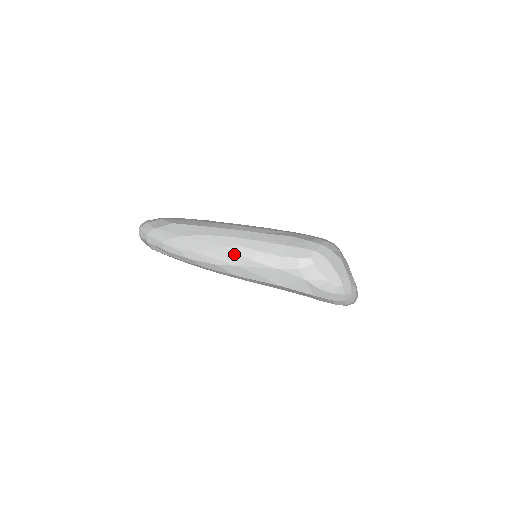
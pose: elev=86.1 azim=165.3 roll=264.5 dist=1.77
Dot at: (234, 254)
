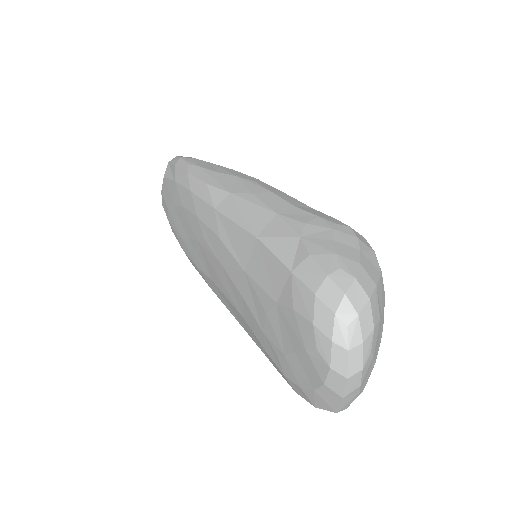
Dot at: (240, 183)
